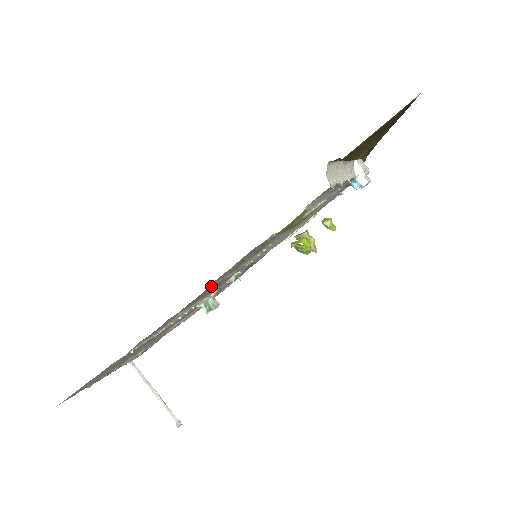
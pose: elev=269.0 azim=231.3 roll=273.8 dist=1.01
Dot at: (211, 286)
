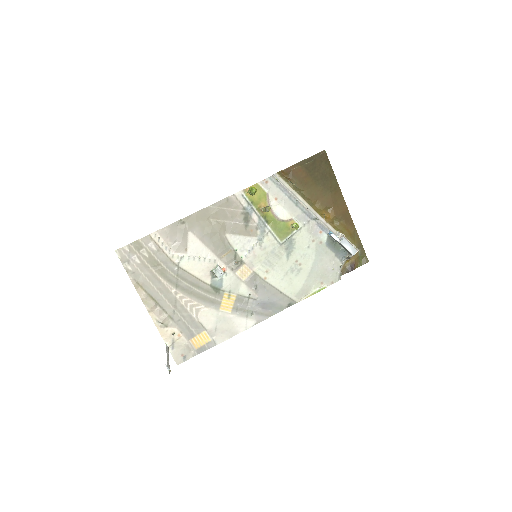
Dot at: (208, 215)
